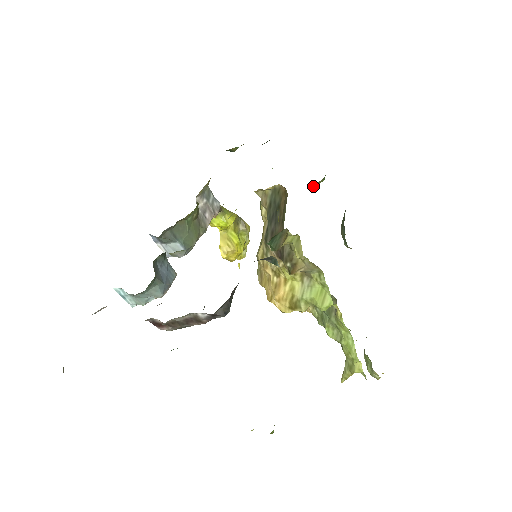
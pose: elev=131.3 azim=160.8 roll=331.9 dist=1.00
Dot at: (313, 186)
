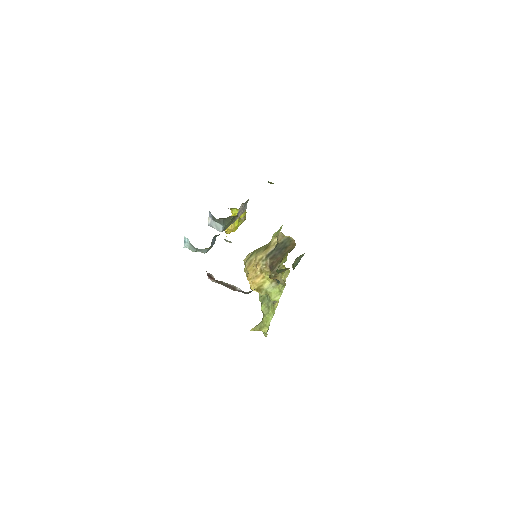
Dot at: occluded
